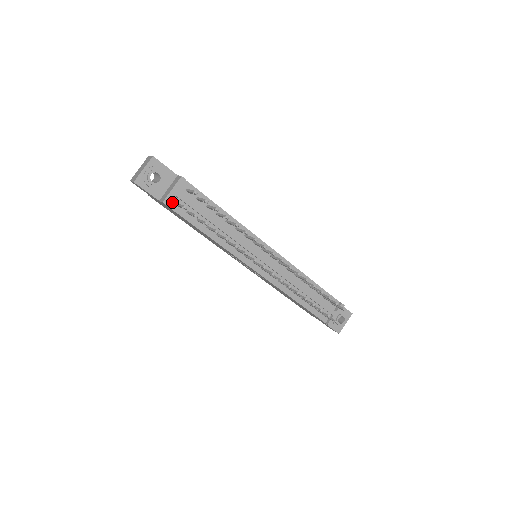
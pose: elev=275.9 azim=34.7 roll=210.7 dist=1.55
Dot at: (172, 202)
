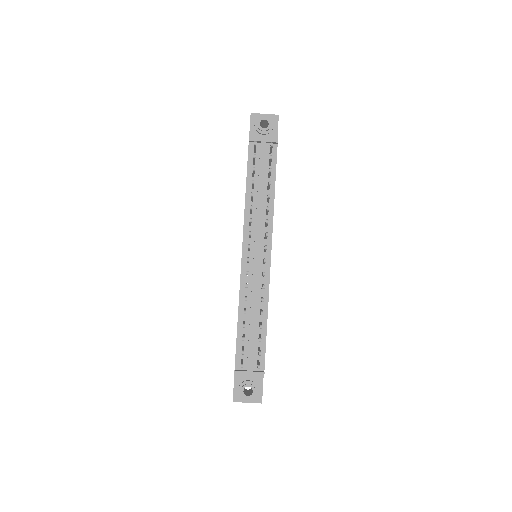
Dot at: occluded
